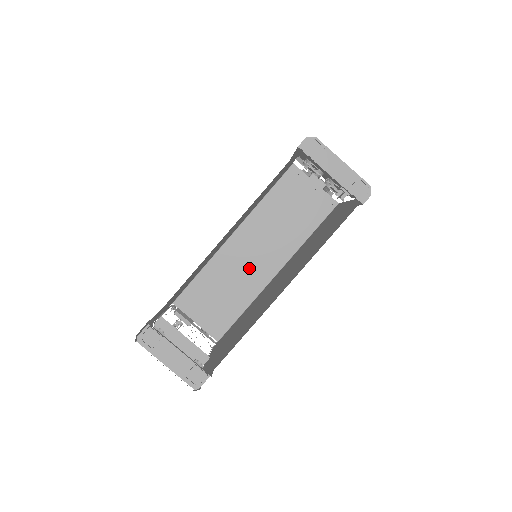
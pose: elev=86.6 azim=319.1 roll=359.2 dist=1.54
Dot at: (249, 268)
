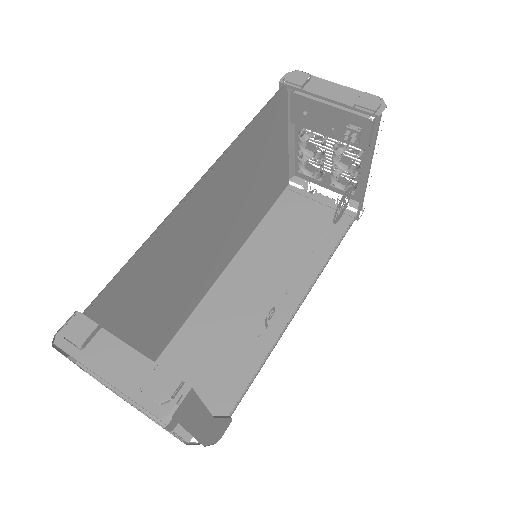
Dot at: (254, 308)
